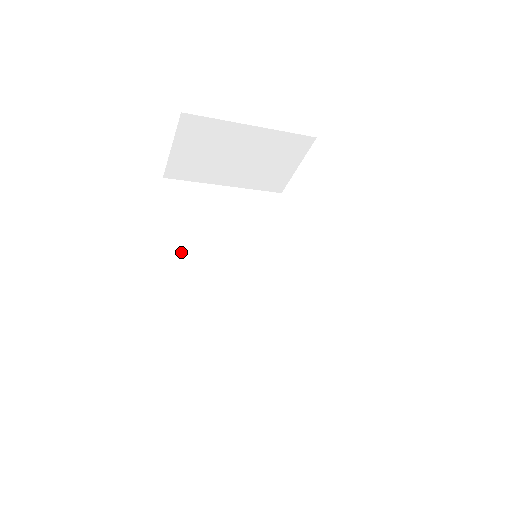
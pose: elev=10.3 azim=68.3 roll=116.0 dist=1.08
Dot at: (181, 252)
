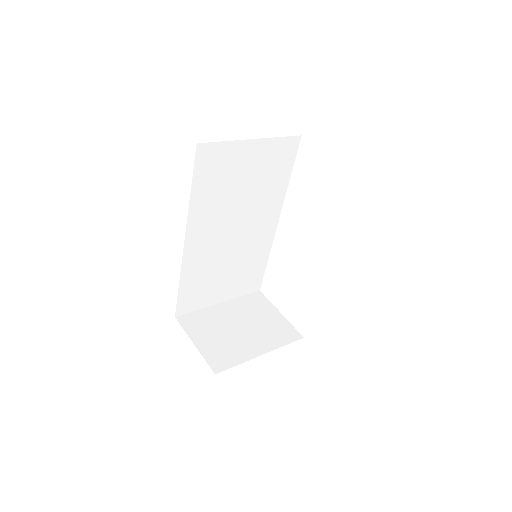
Dot at: (198, 220)
